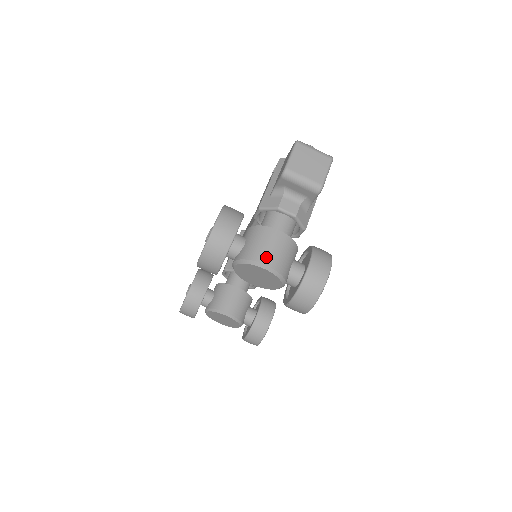
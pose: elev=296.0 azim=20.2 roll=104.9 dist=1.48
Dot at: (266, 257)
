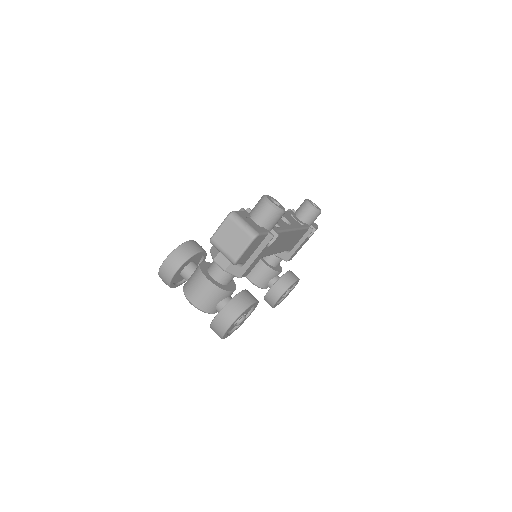
Dot at: (192, 296)
